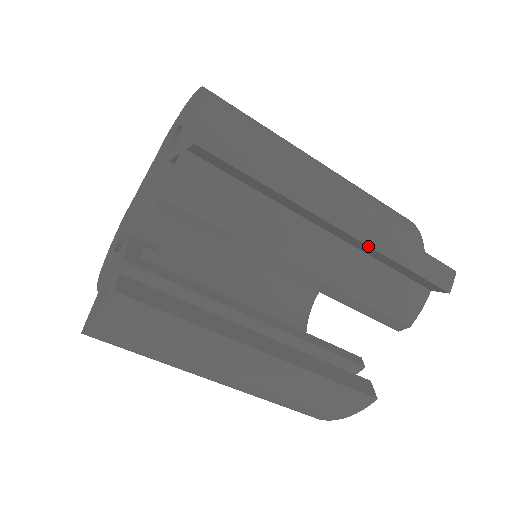
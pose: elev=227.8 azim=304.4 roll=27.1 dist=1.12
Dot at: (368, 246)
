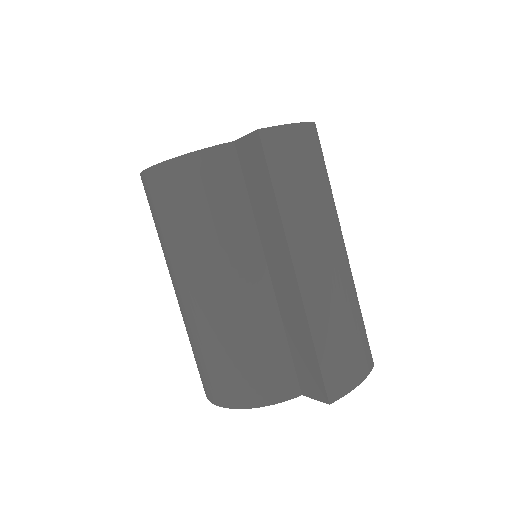
Dot at: occluded
